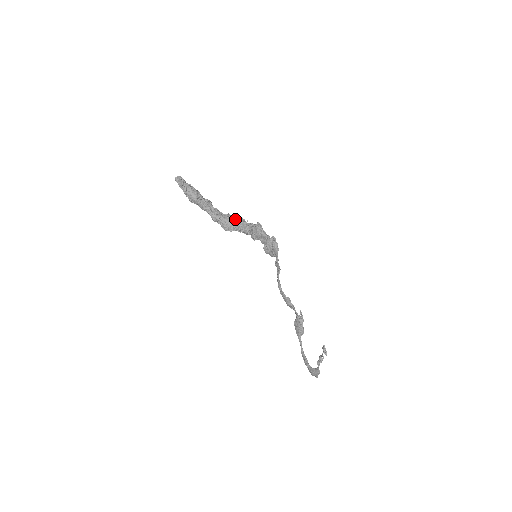
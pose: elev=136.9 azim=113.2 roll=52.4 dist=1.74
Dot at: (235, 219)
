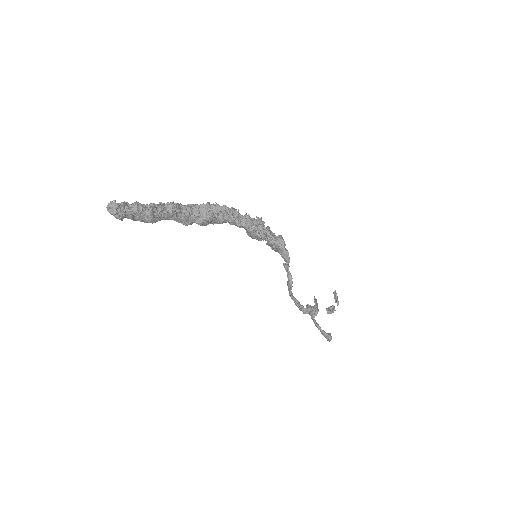
Dot at: (219, 212)
